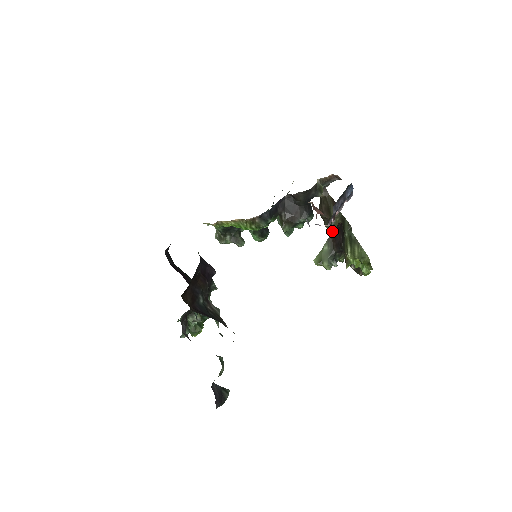
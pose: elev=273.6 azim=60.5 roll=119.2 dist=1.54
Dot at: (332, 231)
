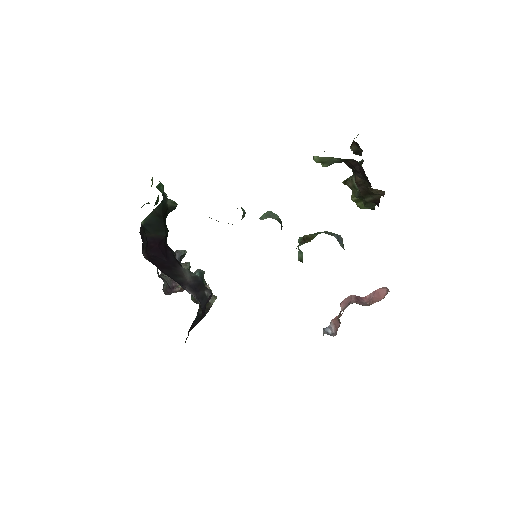
Dot at: (357, 161)
